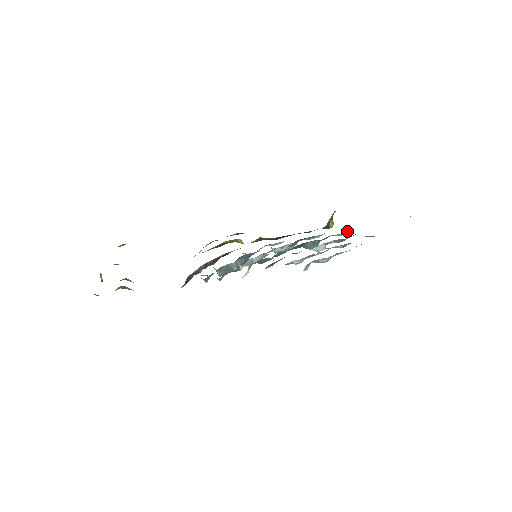
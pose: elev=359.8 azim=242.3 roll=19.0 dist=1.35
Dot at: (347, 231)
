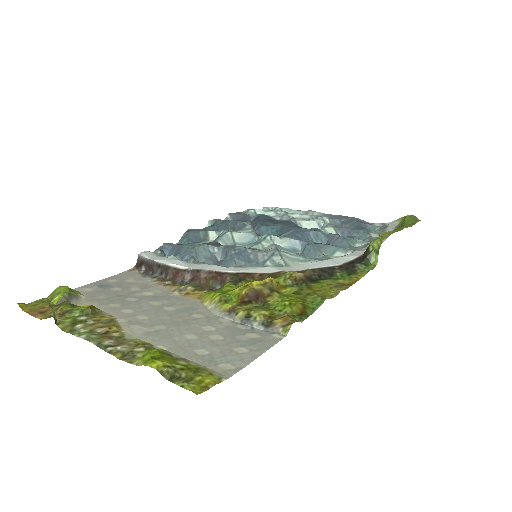
Dot at: (366, 241)
